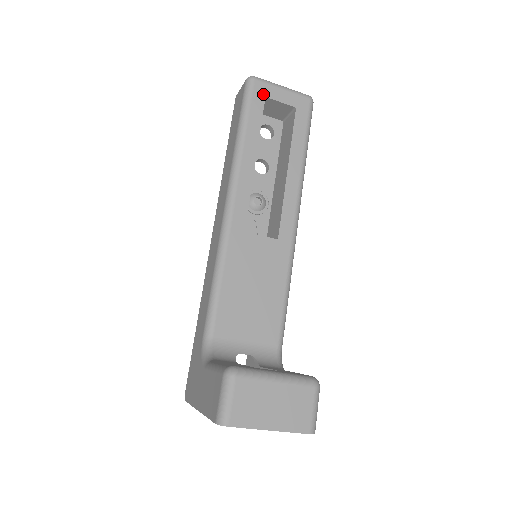
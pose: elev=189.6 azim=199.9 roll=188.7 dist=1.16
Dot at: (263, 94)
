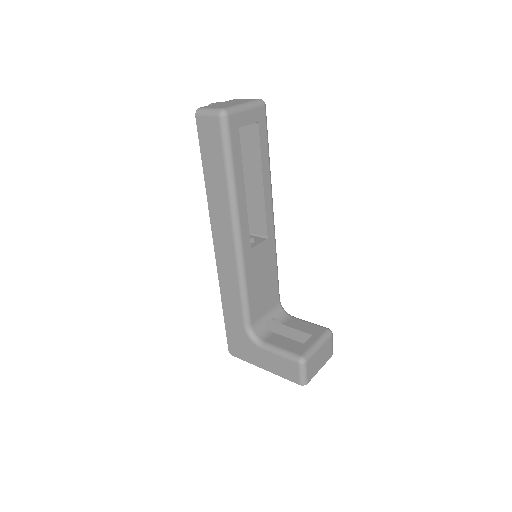
Dot at: (237, 126)
